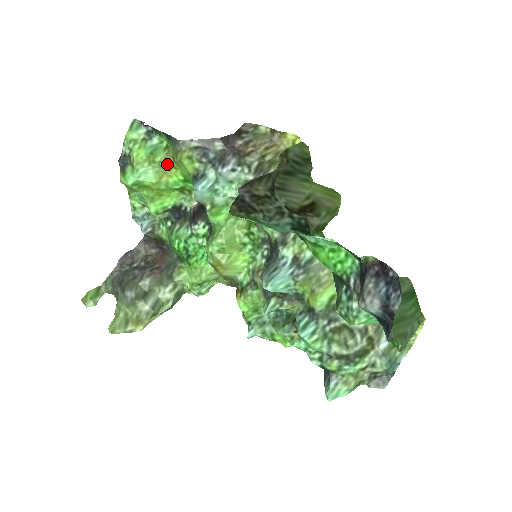
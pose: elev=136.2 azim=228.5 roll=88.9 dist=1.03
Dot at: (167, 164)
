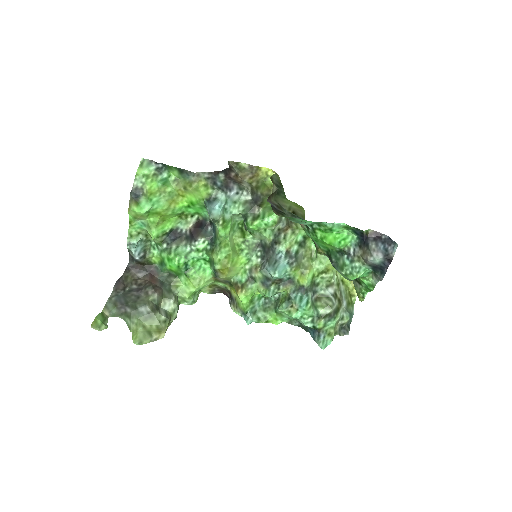
Dot at: (176, 193)
